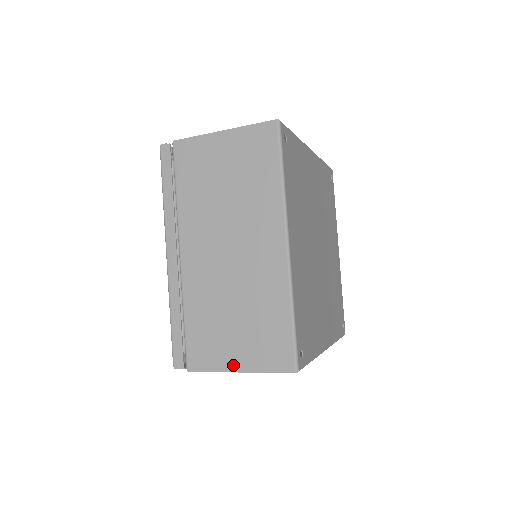
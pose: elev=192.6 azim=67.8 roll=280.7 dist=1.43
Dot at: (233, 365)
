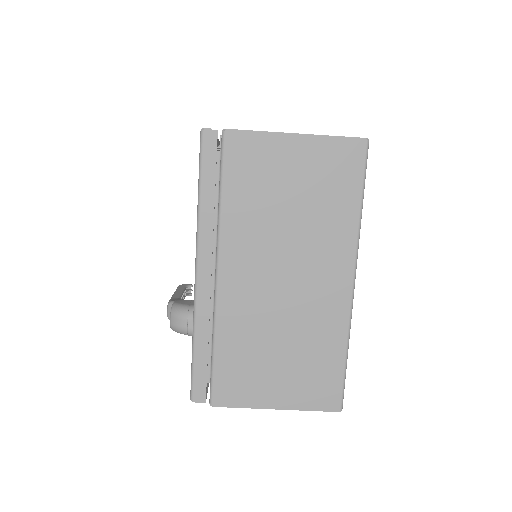
Dot at: (270, 402)
